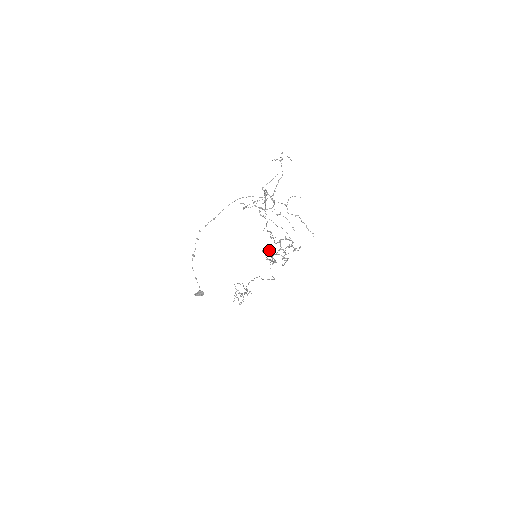
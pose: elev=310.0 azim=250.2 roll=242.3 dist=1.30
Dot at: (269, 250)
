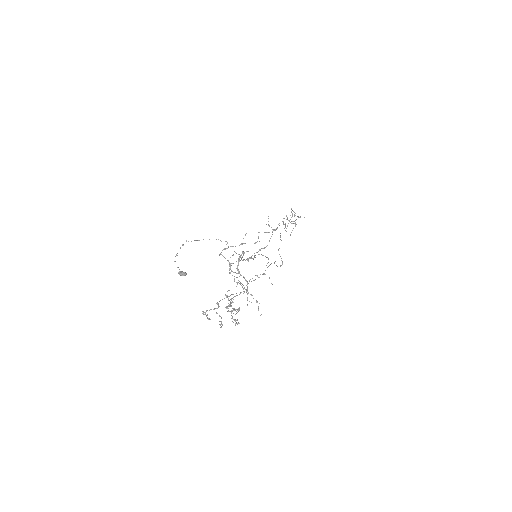
Dot at: (213, 309)
